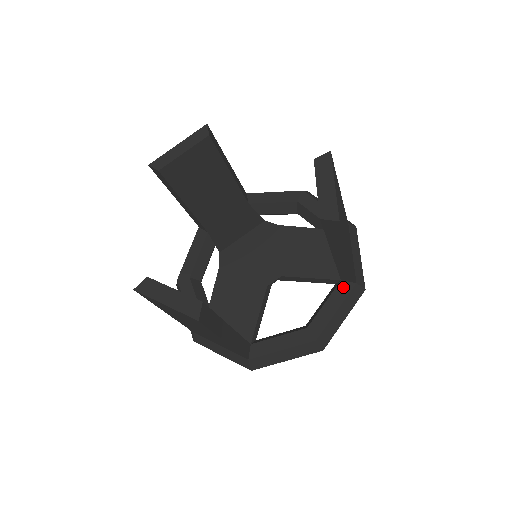
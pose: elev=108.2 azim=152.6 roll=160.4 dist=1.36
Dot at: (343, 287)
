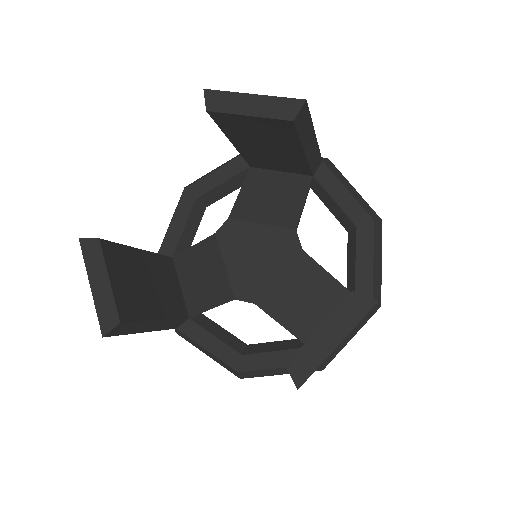
Dot at: occluded
